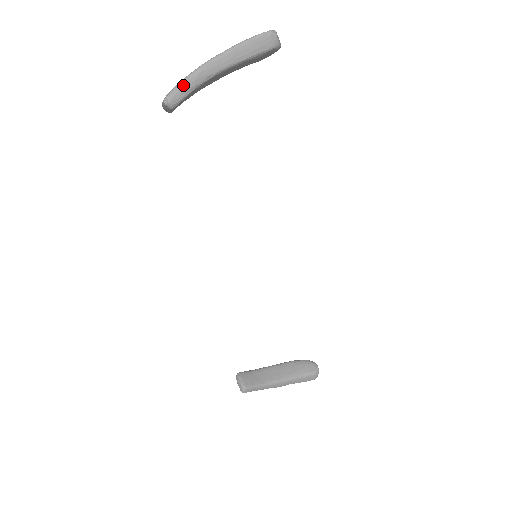
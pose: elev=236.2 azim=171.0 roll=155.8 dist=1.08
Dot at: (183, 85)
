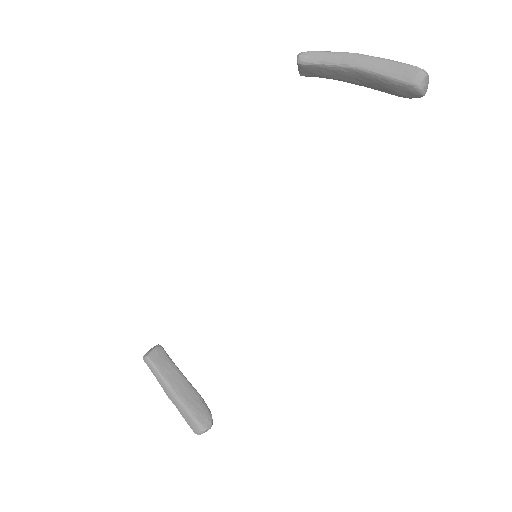
Dot at: (321, 54)
